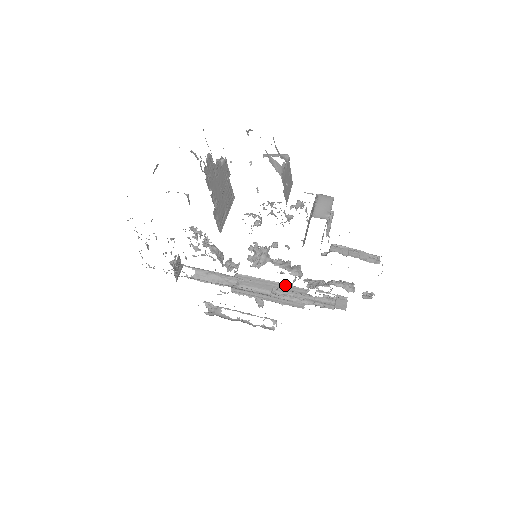
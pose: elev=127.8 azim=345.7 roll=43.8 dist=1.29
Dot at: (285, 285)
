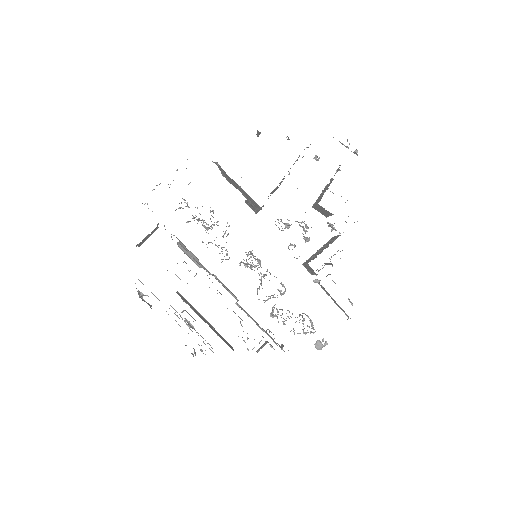
Dot at: (215, 330)
